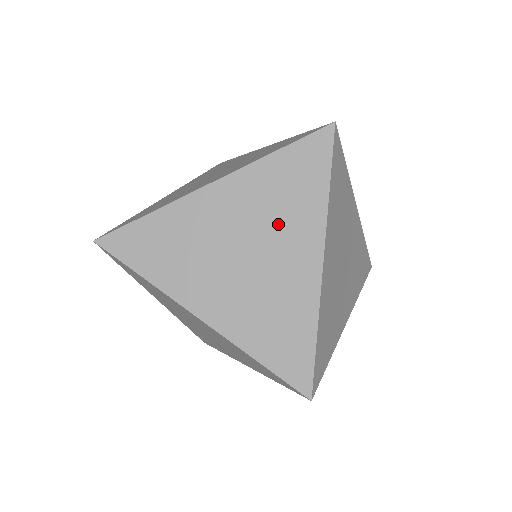
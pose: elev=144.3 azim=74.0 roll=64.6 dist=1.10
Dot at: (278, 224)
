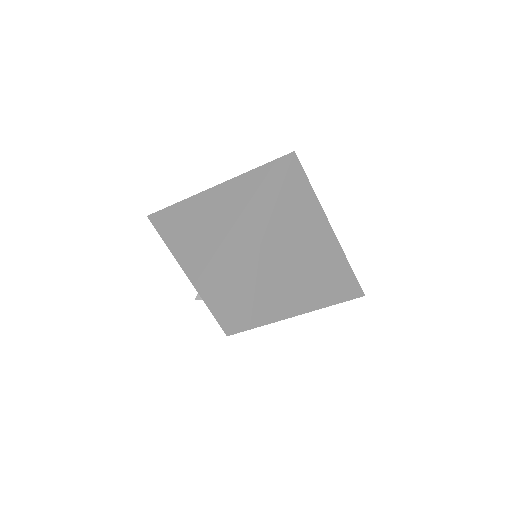
Dot at: (305, 231)
